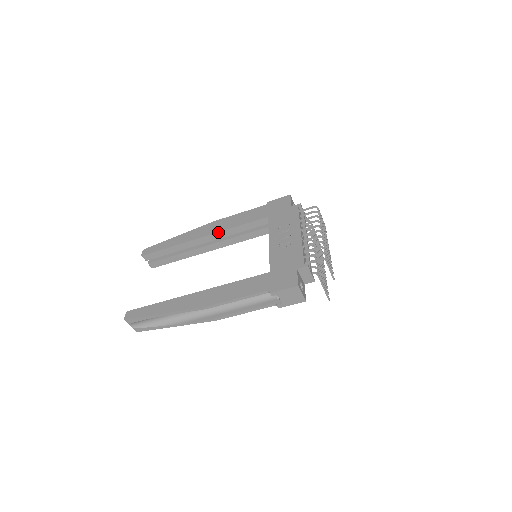
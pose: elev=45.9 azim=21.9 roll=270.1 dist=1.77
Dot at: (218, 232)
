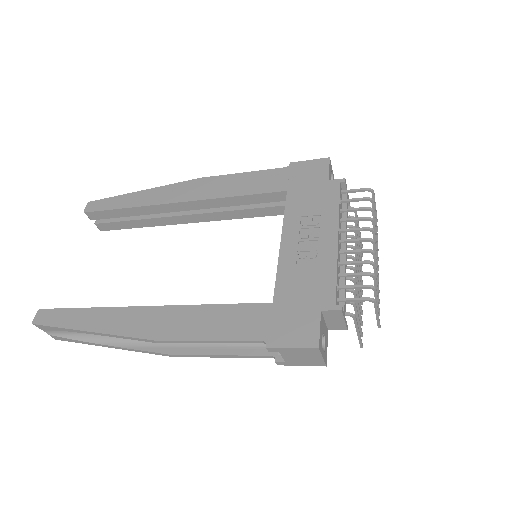
Dot at: (203, 199)
